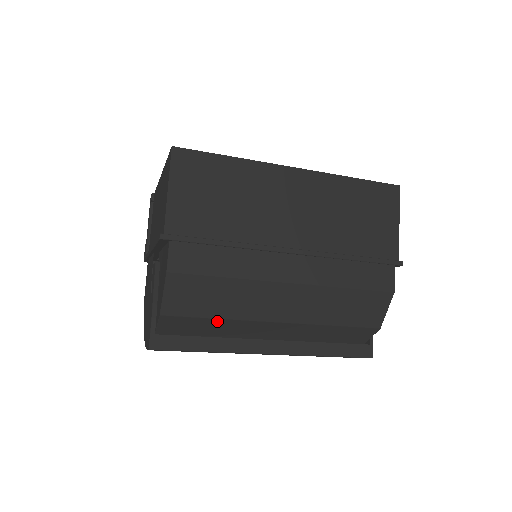
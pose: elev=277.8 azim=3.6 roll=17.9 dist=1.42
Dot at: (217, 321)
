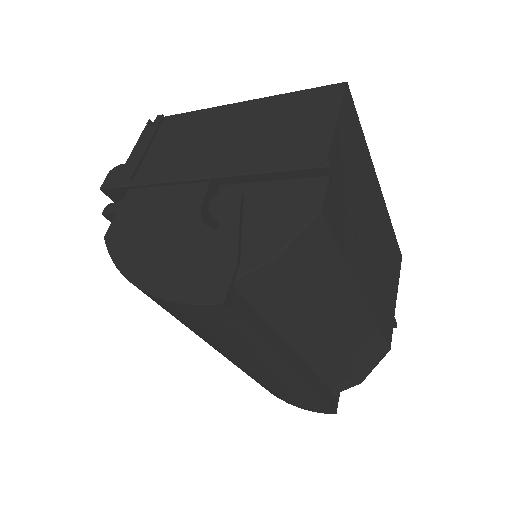
Dot at: (296, 304)
